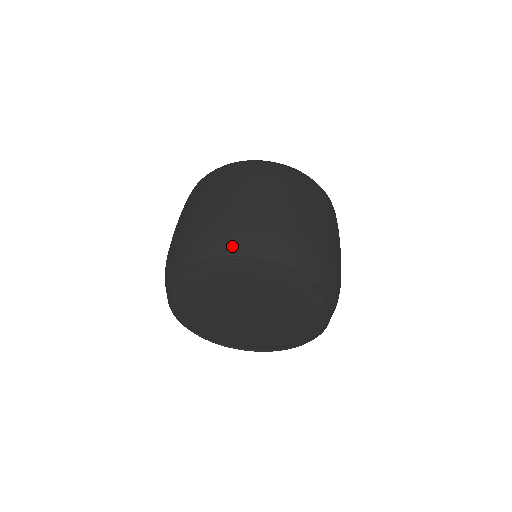
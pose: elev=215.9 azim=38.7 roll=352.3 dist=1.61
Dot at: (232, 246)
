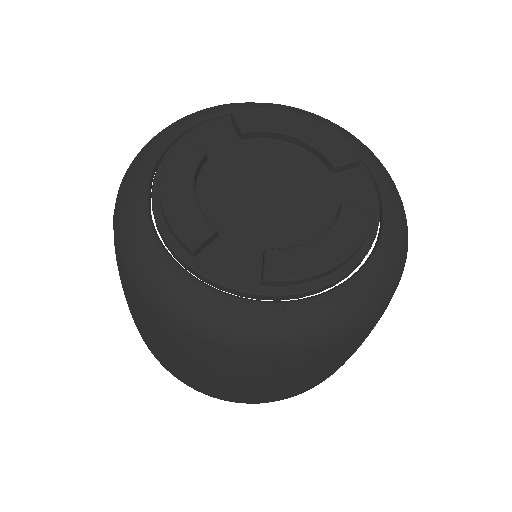
Dot at: occluded
